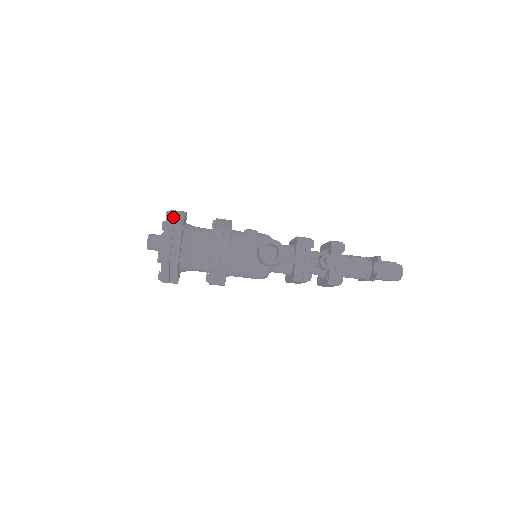
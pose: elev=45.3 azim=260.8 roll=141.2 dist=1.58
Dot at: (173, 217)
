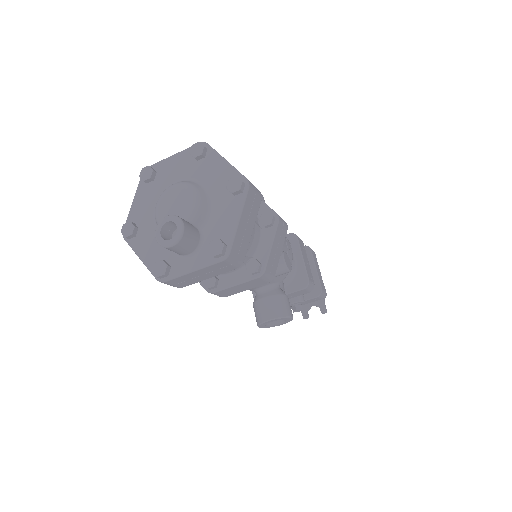
Dot at: (242, 234)
